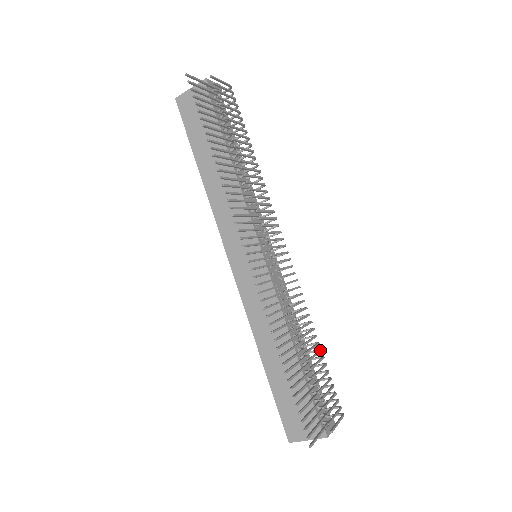
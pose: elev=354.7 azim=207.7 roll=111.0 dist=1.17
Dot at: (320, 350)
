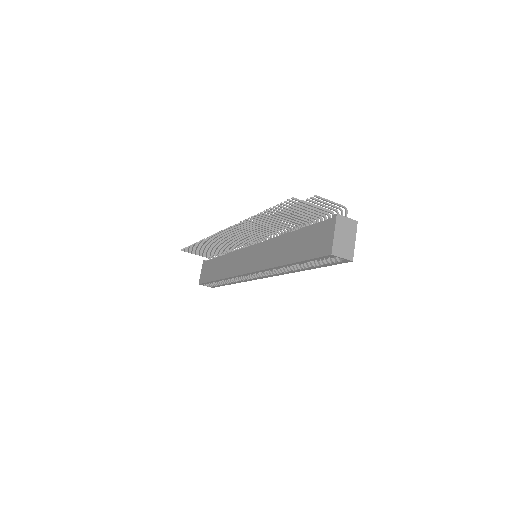
Dot at: (306, 219)
